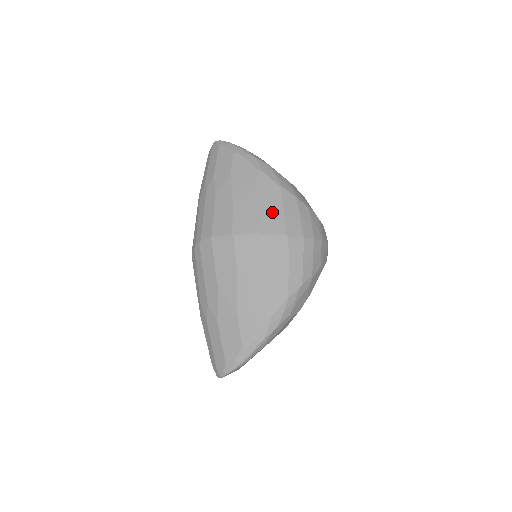
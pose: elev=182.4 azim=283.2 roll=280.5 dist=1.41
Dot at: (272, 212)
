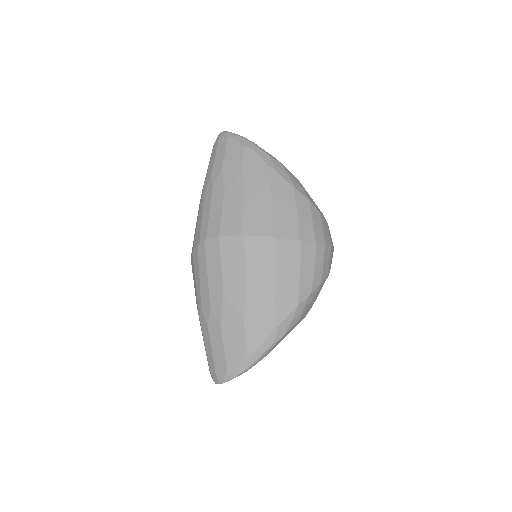
Dot at: (285, 215)
